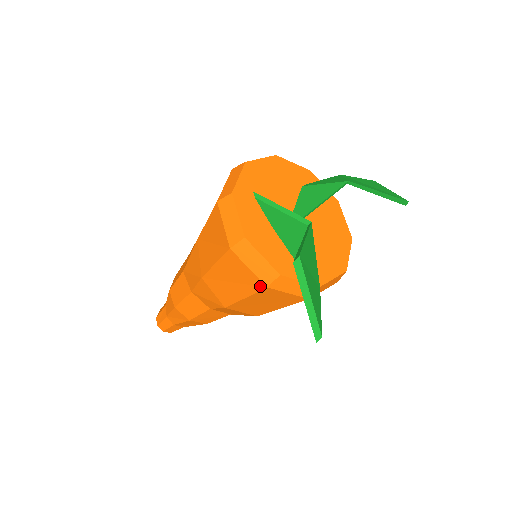
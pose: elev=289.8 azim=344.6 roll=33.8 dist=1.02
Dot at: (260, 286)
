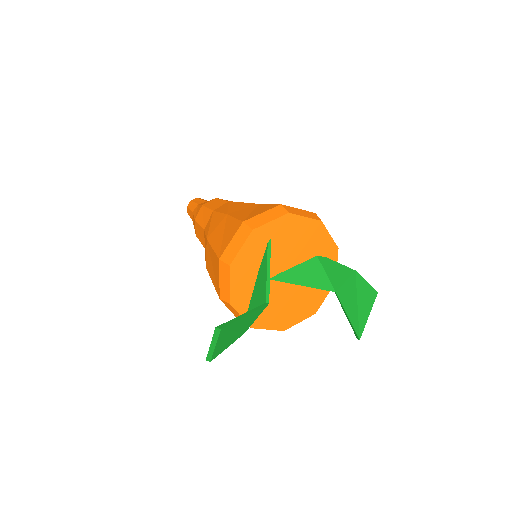
Dot at: (218, 293)
